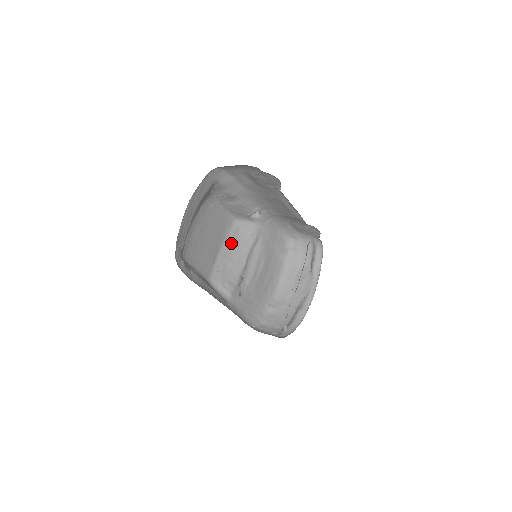
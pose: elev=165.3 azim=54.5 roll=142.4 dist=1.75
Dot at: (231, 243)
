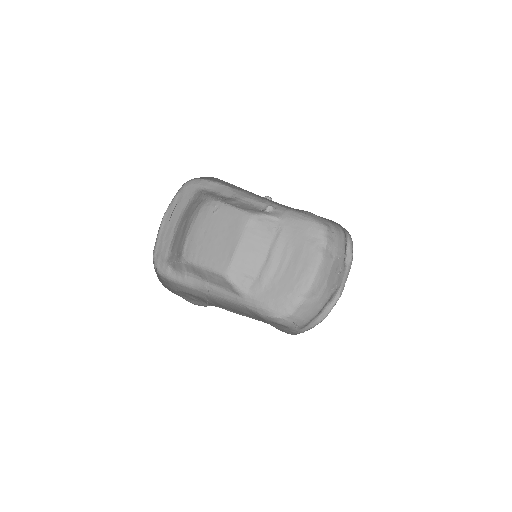
Dot at: (250, 237)
